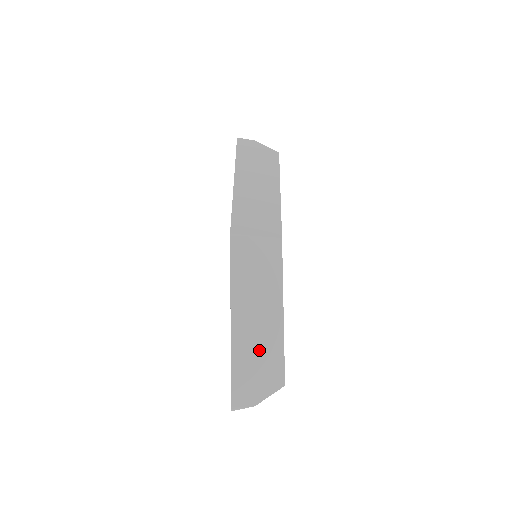
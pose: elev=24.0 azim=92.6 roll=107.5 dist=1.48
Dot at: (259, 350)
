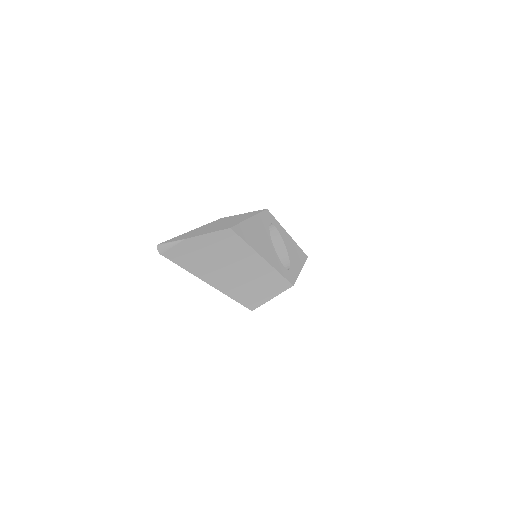
Dot at: occluded
